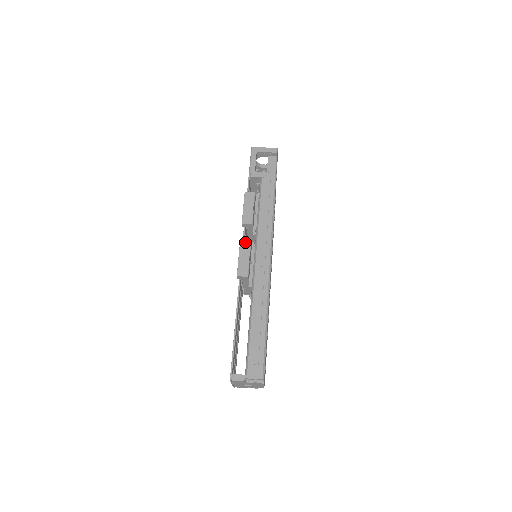
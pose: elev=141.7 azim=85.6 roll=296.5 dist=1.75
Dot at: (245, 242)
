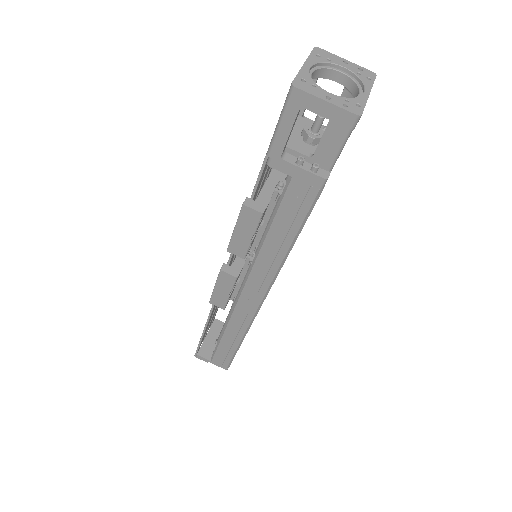
Dot at: (227, 275)
